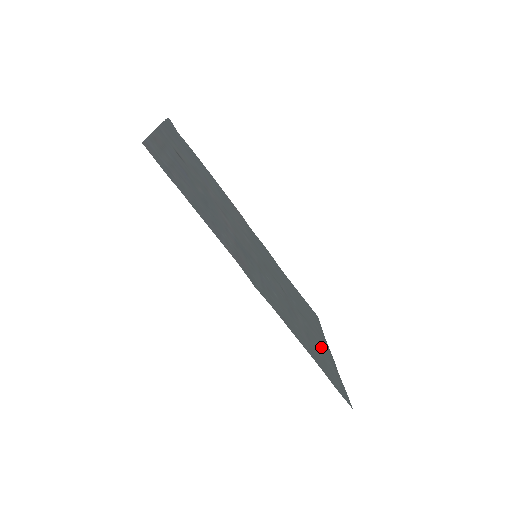
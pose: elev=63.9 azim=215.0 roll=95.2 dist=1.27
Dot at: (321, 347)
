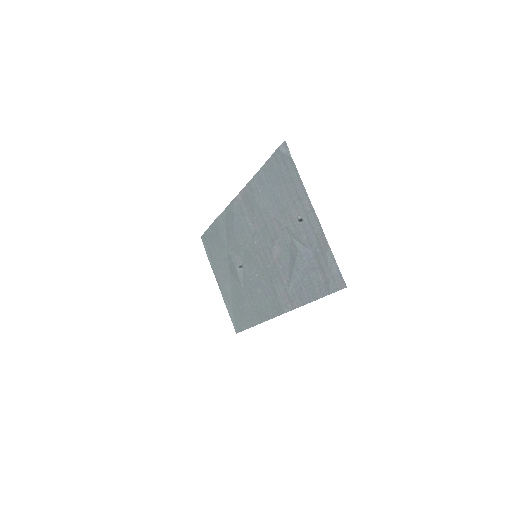
Dot at: (232, 293)
